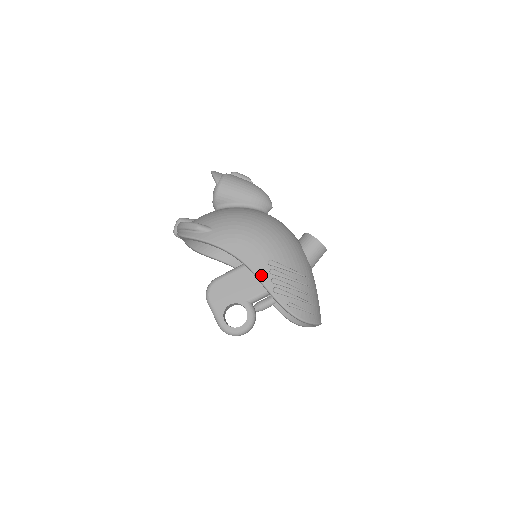
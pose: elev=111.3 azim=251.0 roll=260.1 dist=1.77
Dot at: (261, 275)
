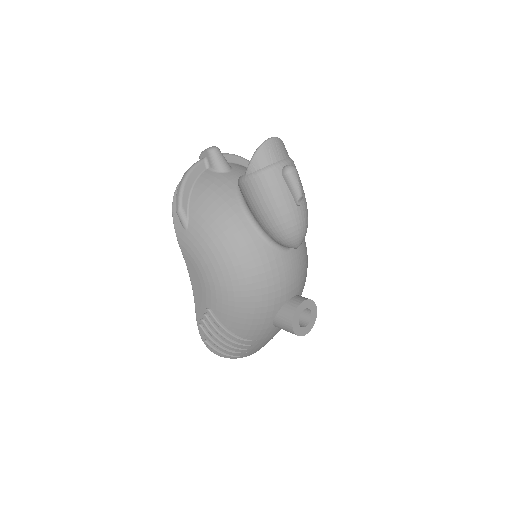
Dot at: (197, 307)
